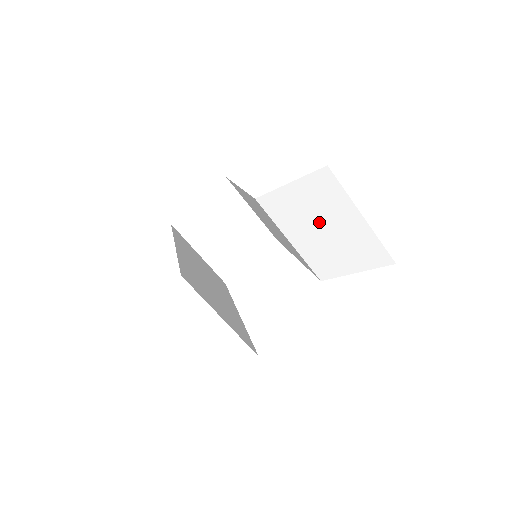
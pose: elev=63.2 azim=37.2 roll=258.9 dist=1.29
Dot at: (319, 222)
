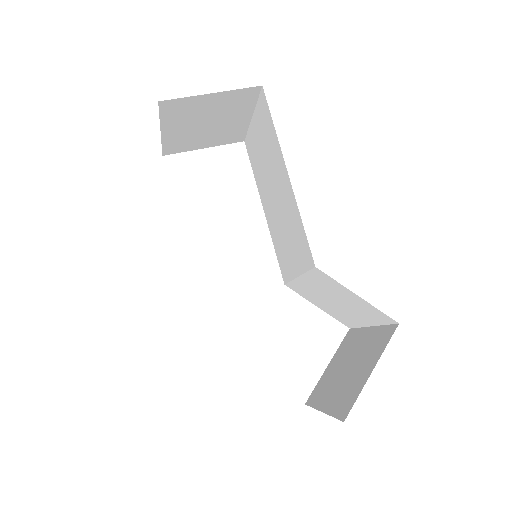
Dot at: (340, 301)
